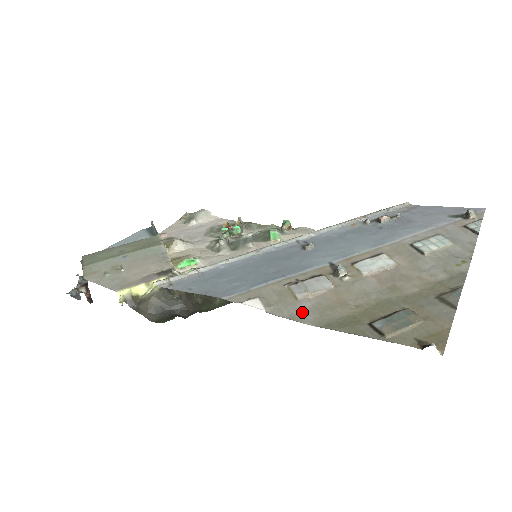
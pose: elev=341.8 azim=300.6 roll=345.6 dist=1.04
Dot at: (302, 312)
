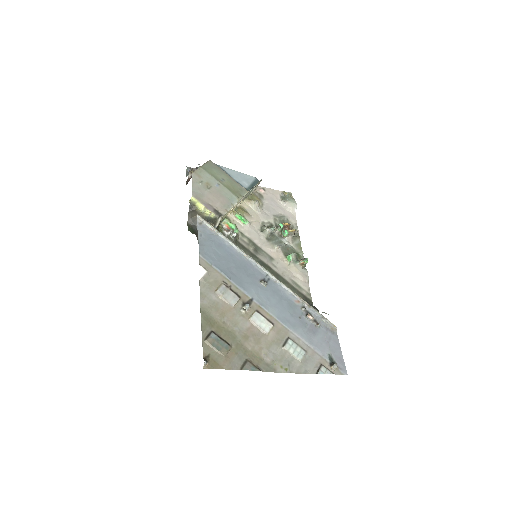
Dot at: (208, 297)
